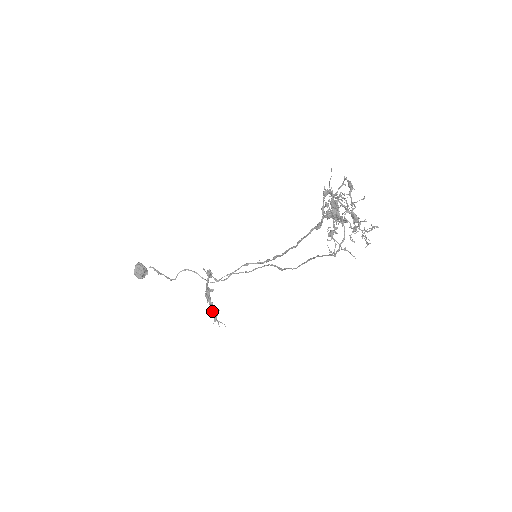
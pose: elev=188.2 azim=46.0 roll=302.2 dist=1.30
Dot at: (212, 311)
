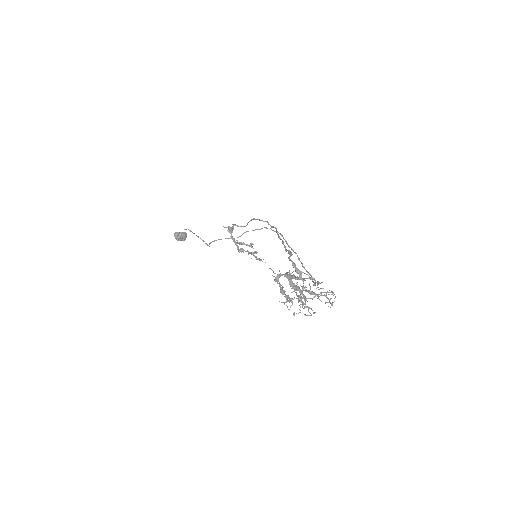
Dot at: (251, 254)
